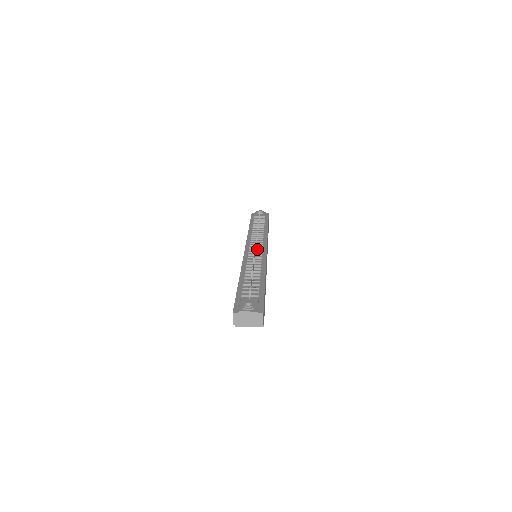
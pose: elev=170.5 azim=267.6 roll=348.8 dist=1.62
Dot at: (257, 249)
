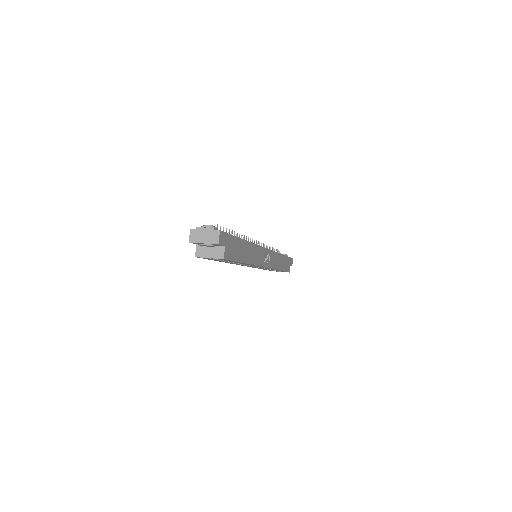
Dot at: occluded
